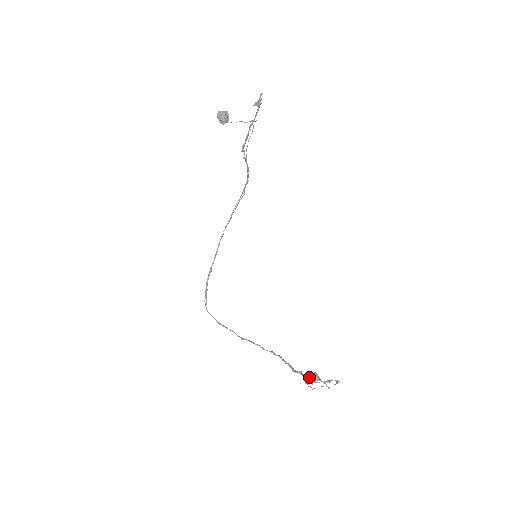
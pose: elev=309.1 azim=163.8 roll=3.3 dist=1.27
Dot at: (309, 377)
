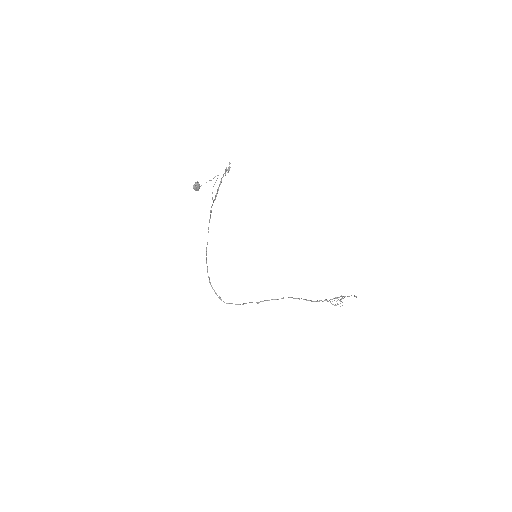
Dot at: (330, 301)
